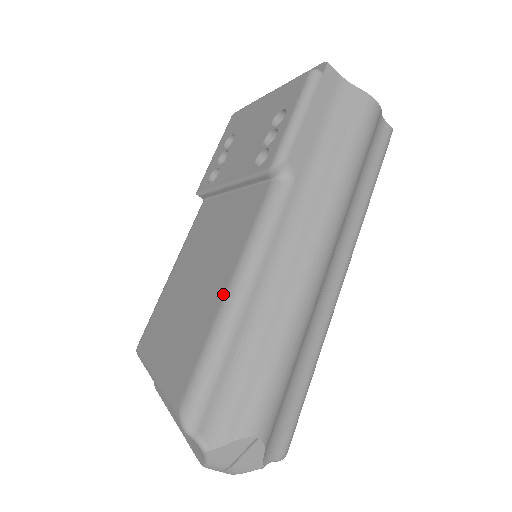
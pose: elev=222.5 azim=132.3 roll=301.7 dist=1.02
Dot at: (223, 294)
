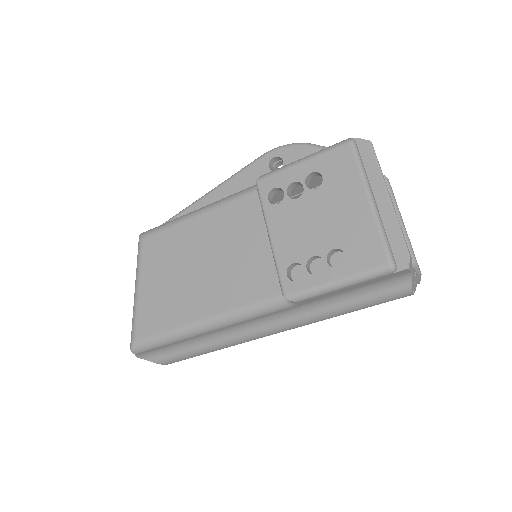
Dot at: (197, 319)
